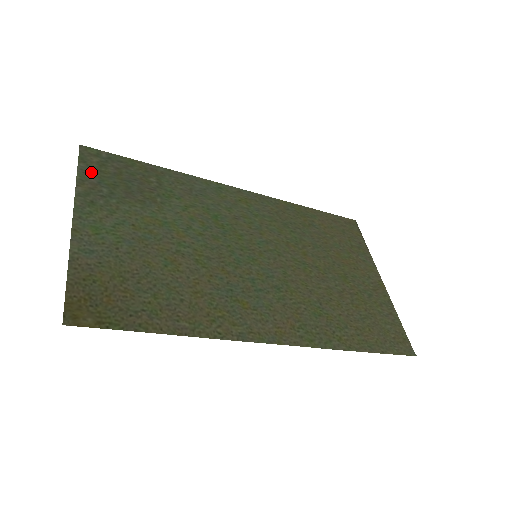
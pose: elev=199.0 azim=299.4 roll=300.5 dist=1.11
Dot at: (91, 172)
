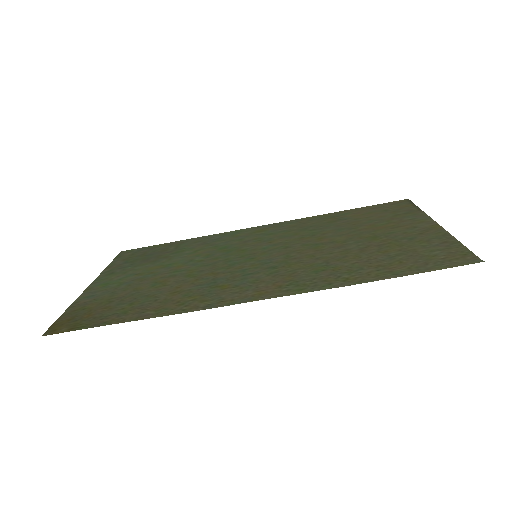
Dot at: (121, 260)
